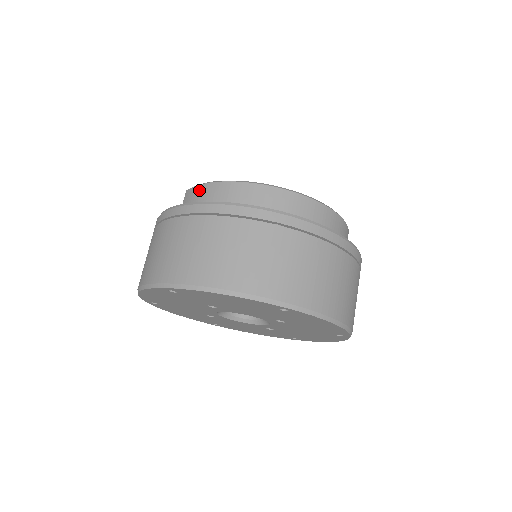
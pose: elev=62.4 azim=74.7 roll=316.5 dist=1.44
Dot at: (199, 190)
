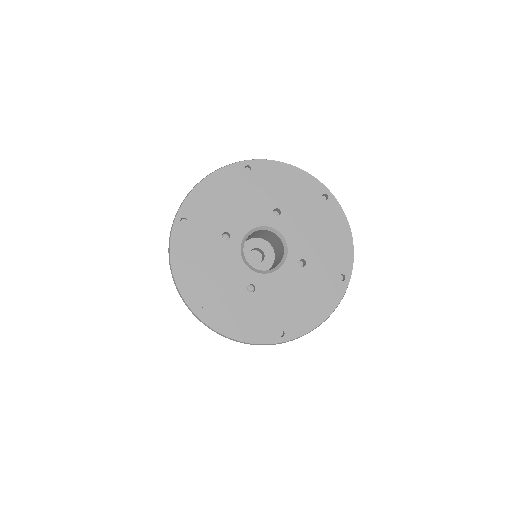
Dot at: occluded
